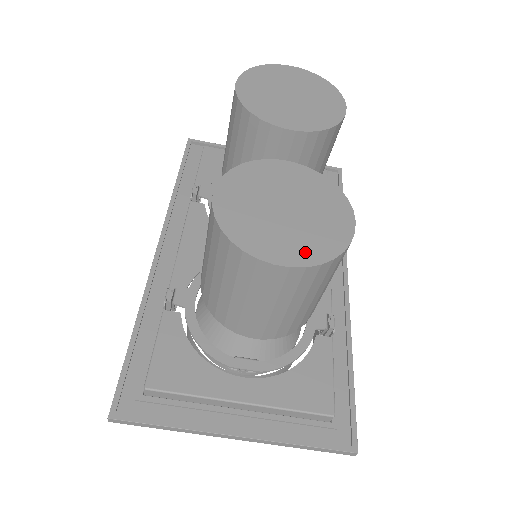
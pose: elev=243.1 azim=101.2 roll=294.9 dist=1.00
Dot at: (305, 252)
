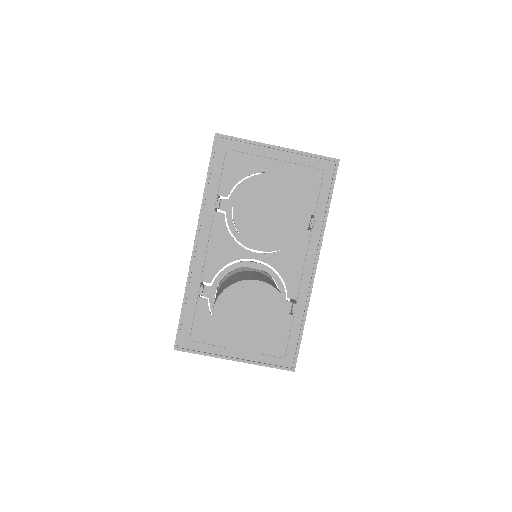
Dot at: (256, 347)
